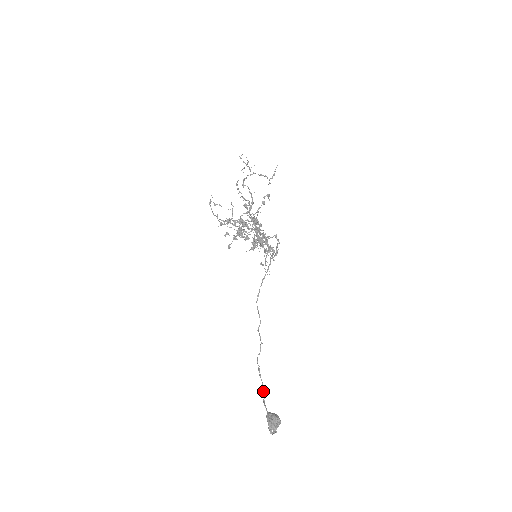
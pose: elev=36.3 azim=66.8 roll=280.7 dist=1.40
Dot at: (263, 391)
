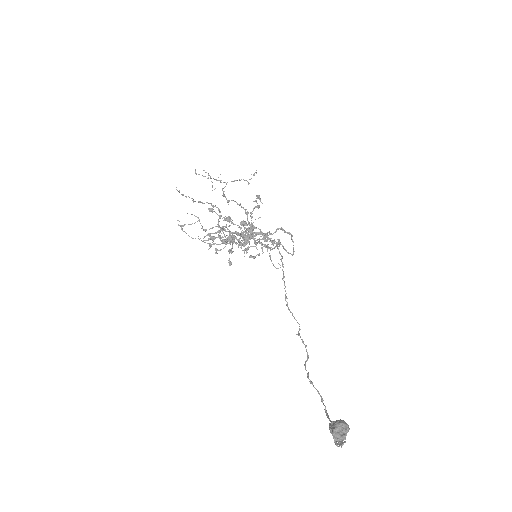
Dot at: (321, 400)
